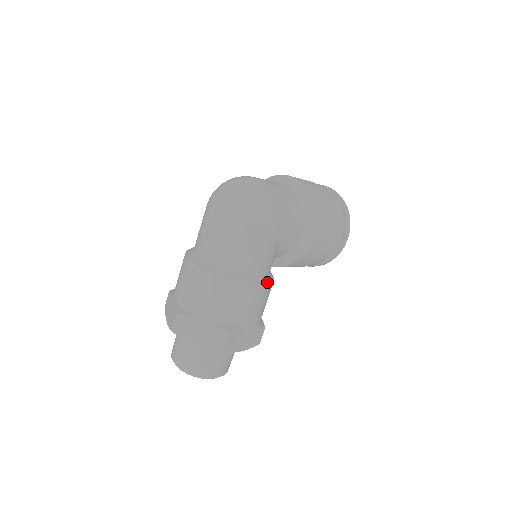
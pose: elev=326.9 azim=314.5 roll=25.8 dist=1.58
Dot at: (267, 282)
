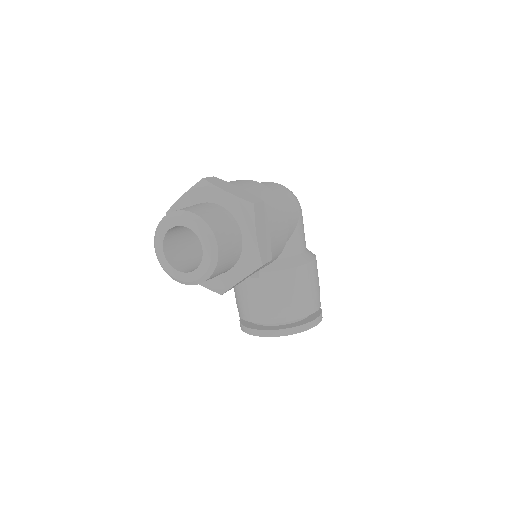
Dot at: (287, 229)
